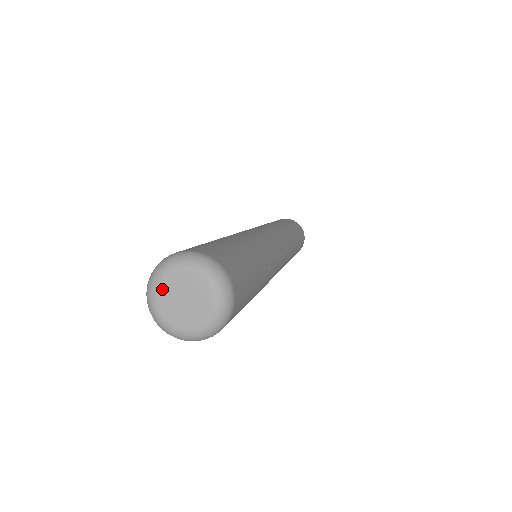
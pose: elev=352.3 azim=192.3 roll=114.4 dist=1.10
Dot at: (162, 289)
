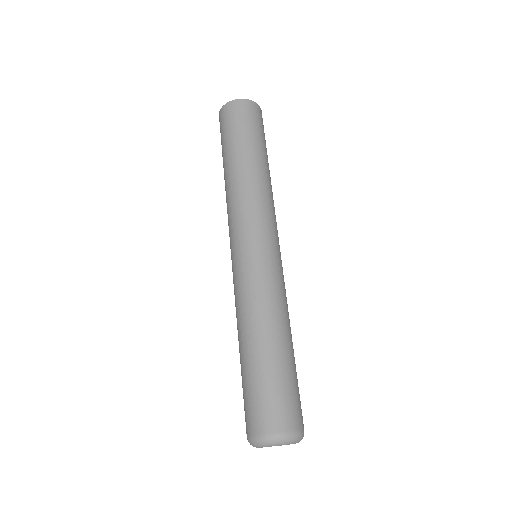
Dot at: occluded
